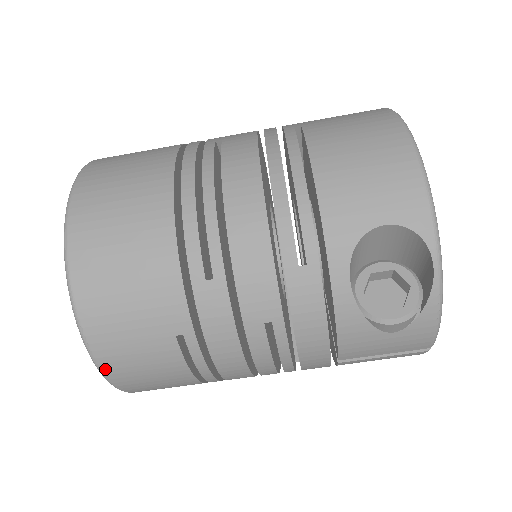
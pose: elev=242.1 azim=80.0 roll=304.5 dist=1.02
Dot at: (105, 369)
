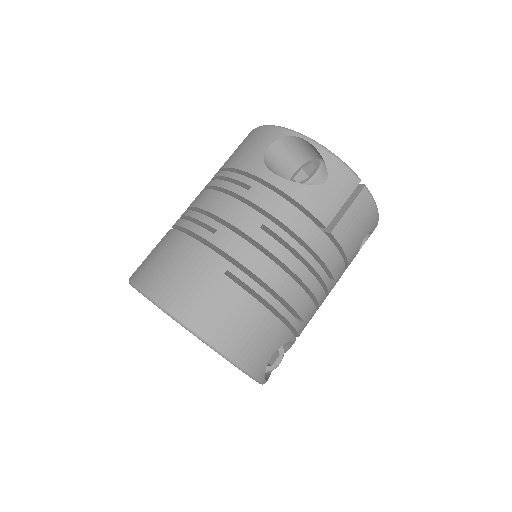
Dot at: (205, 334)
